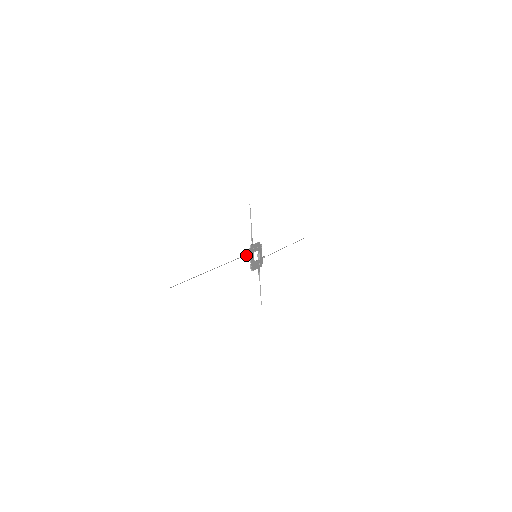
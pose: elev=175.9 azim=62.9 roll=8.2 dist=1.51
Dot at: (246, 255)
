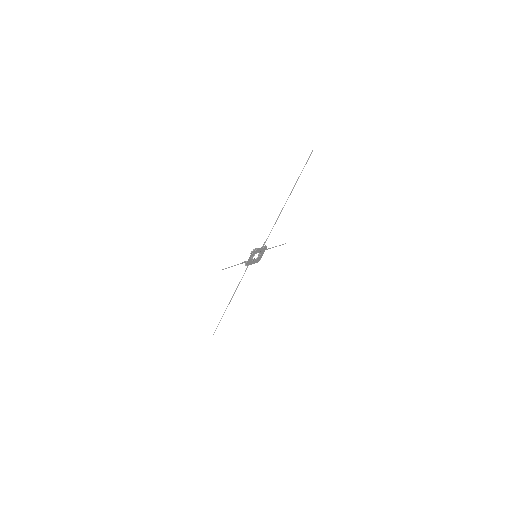
Dot at: occluded
